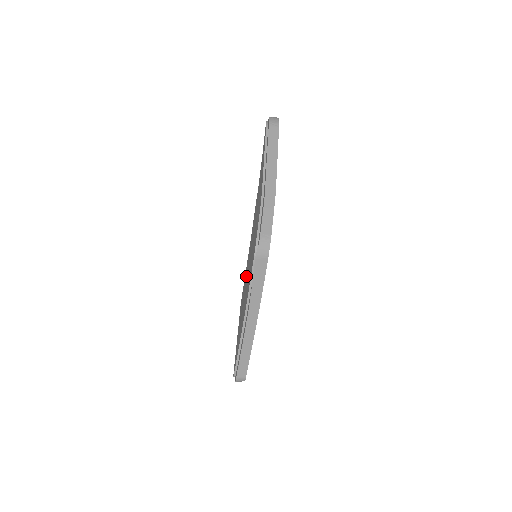
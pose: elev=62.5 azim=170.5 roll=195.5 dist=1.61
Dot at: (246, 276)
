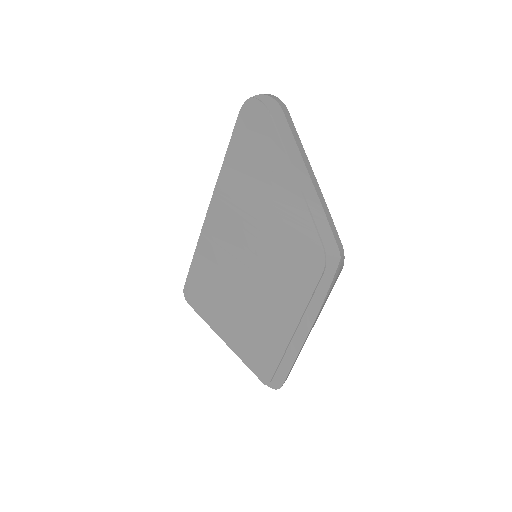
Dot at: (223, 276)
